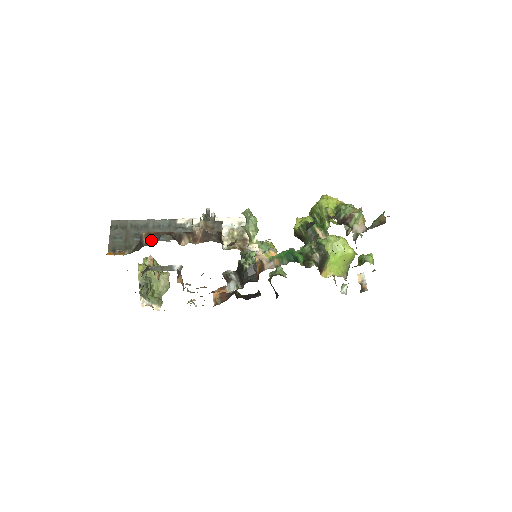
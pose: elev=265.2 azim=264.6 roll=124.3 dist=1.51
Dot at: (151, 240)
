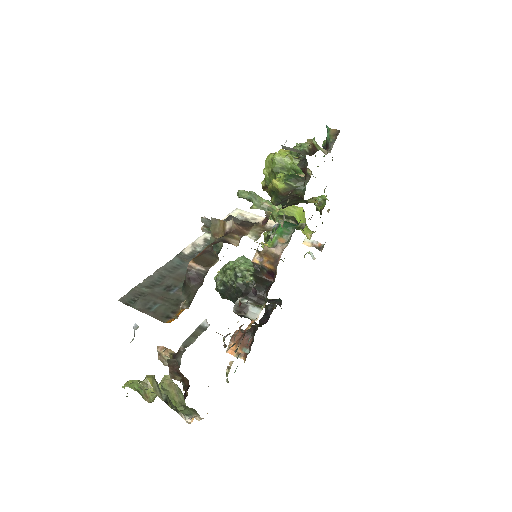
Dot at: (207, 261)
